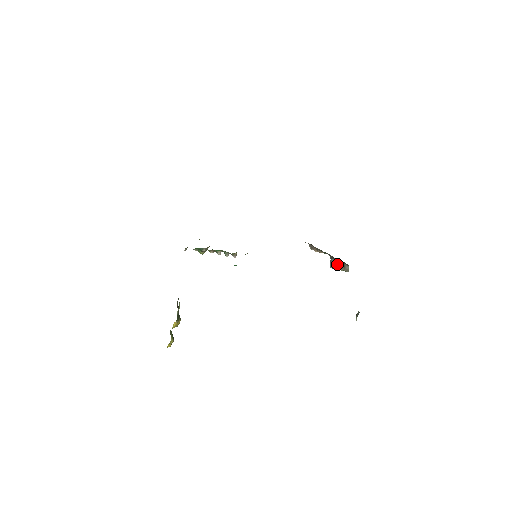
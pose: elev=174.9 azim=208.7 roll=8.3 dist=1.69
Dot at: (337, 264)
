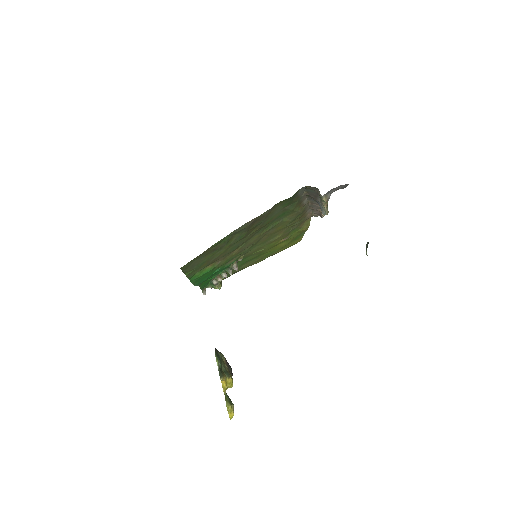
Dot at: (320, 202)
